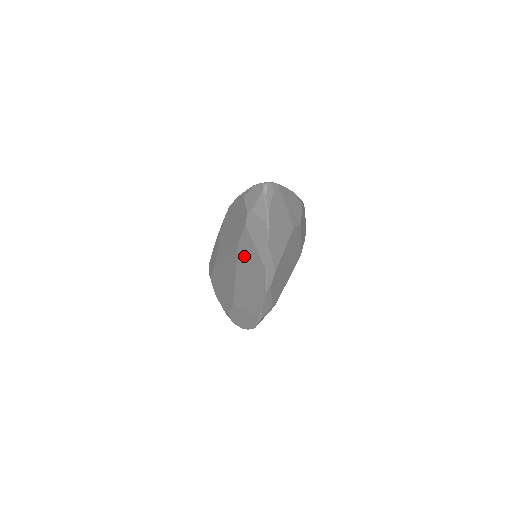
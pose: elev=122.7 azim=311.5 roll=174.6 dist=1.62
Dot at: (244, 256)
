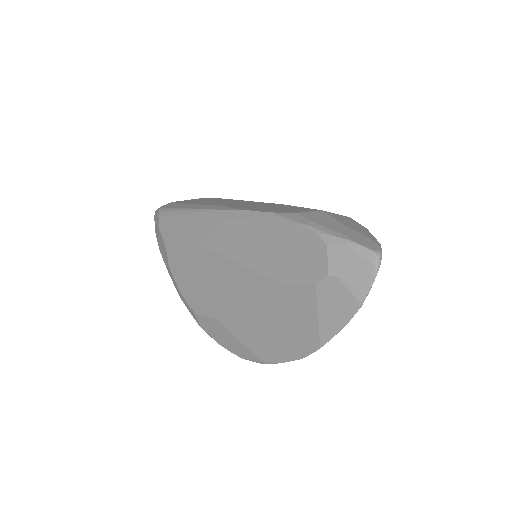
Dot at: (283, 304)
